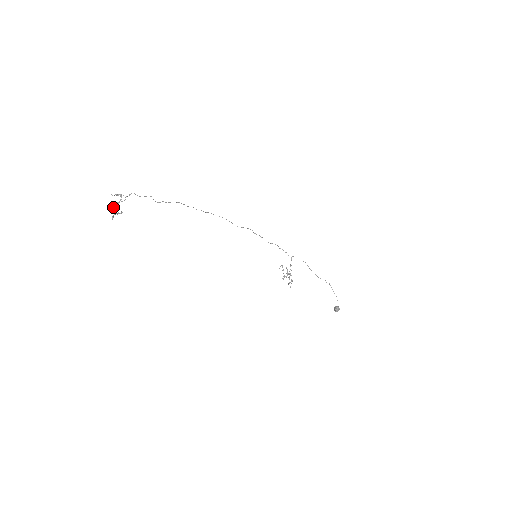
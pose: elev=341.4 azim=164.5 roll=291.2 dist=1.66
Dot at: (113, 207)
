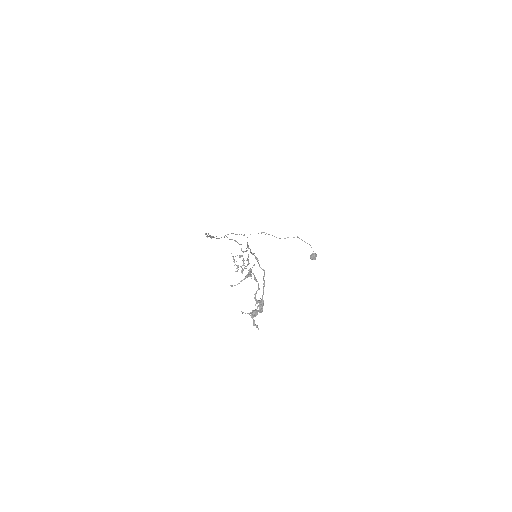
Dot at: (263, 302)
